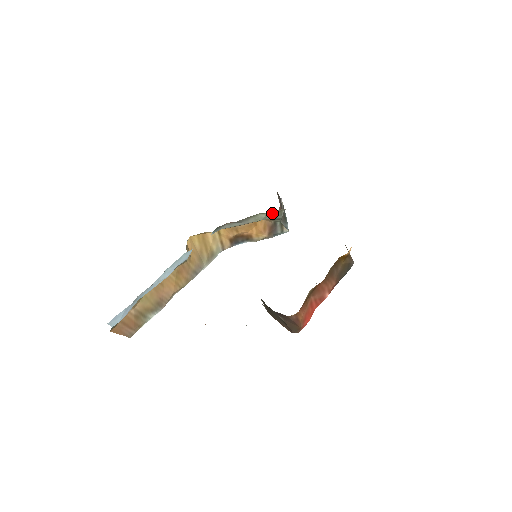
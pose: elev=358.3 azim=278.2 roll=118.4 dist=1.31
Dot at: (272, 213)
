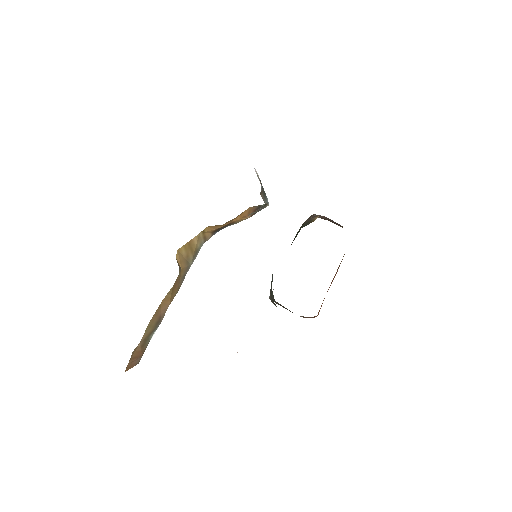
Dot at: occluded
